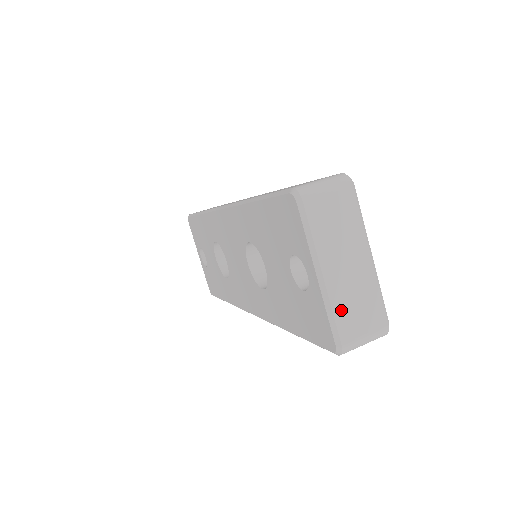
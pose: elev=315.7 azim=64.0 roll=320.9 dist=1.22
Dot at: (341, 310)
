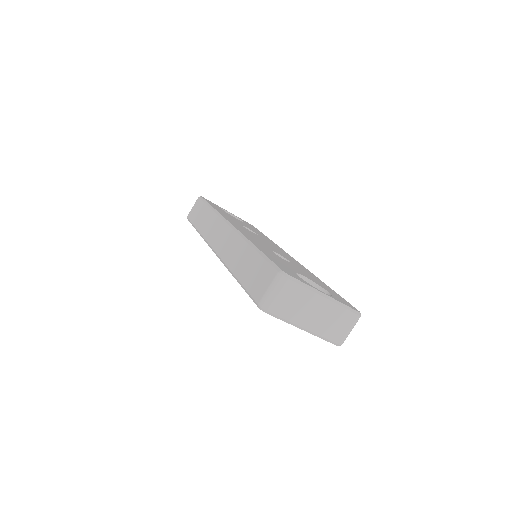
Dot at: (327, 333)
